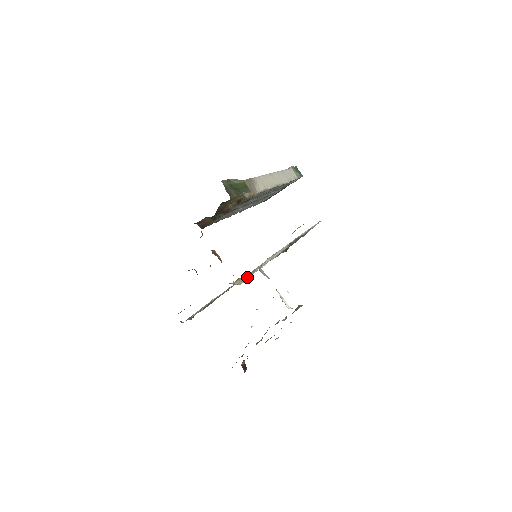
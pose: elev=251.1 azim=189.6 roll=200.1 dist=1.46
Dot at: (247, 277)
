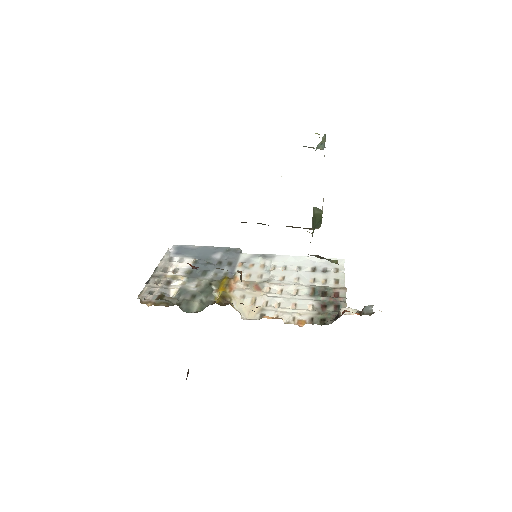
Dot at: (253, 306)
